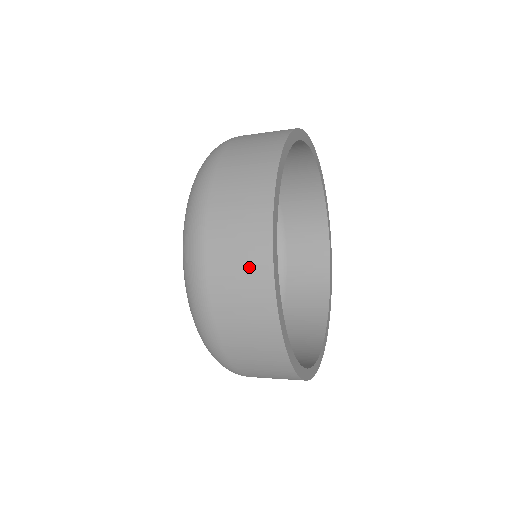
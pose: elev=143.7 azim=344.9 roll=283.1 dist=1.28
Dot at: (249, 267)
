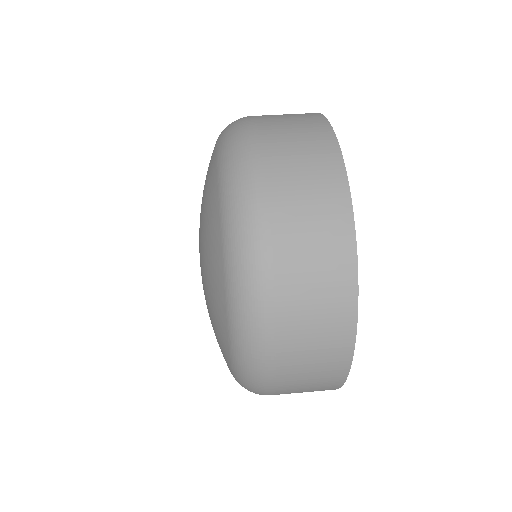
Dot at: (324, 211)
